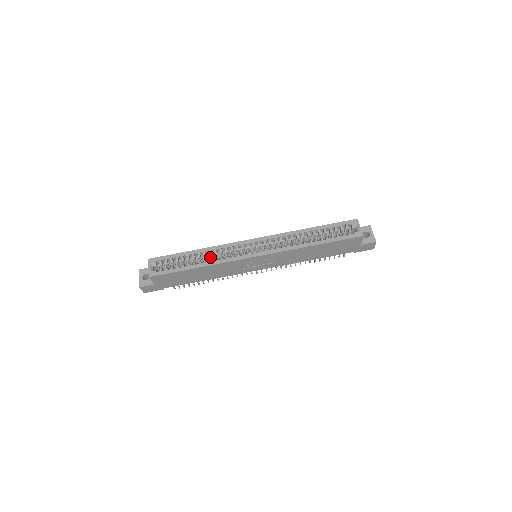
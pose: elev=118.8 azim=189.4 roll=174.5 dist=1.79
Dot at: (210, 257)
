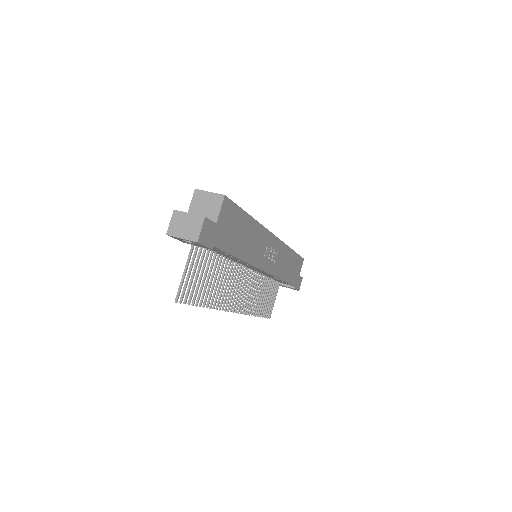
Dot at: occluded
